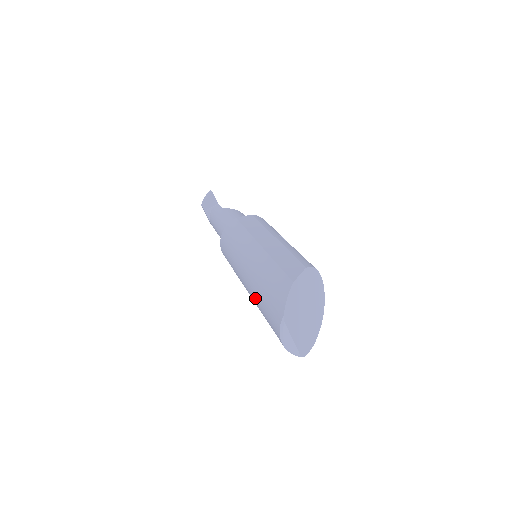
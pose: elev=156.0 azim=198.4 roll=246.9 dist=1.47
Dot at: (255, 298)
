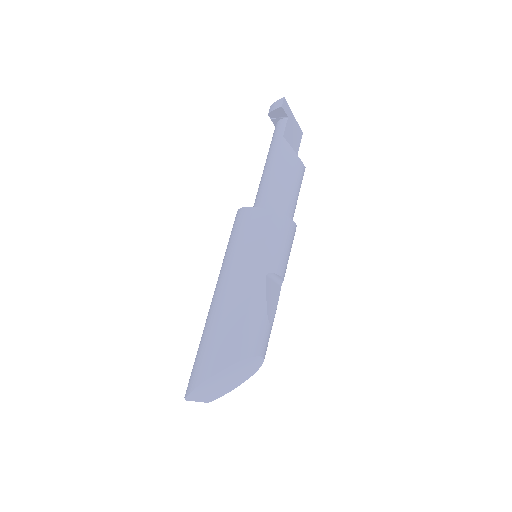
Dot at: occluded
